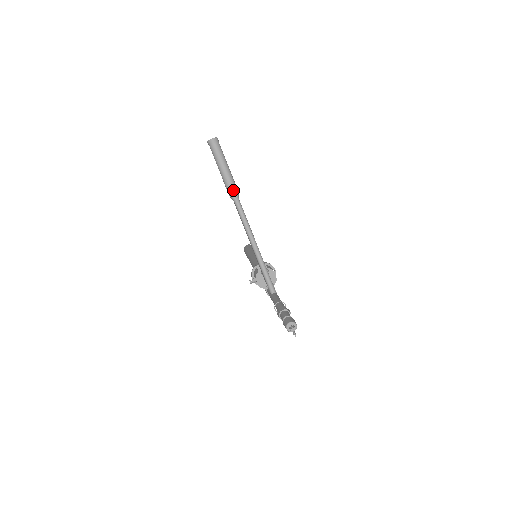
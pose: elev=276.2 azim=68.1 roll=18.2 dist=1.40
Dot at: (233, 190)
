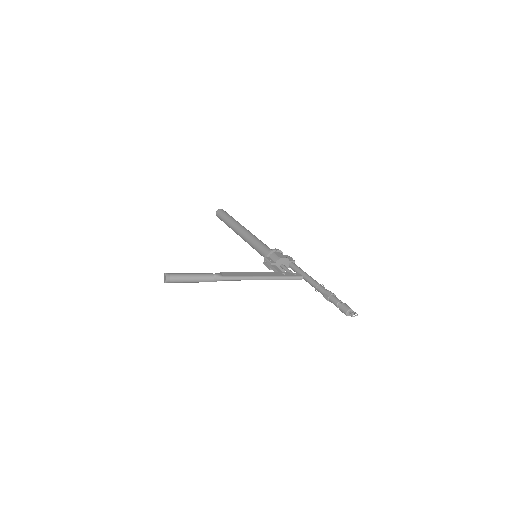
Dot at: (214, 279)
